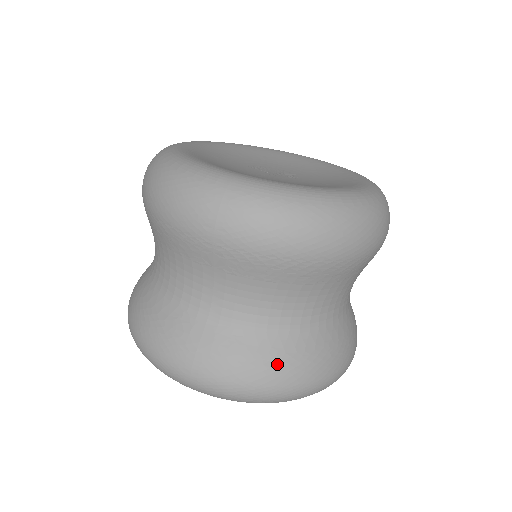
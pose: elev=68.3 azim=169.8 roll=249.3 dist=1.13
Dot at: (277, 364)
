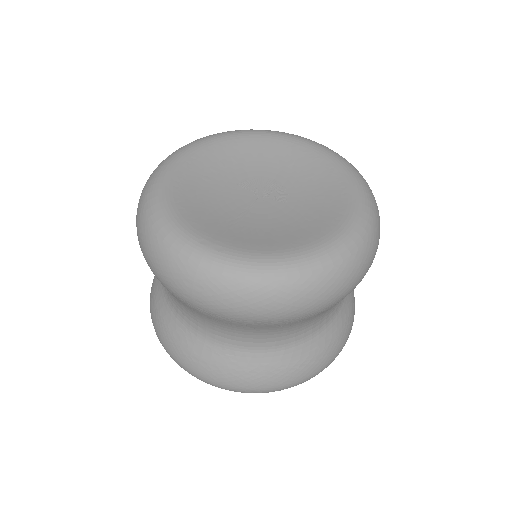
Dot at: (265, 375)
